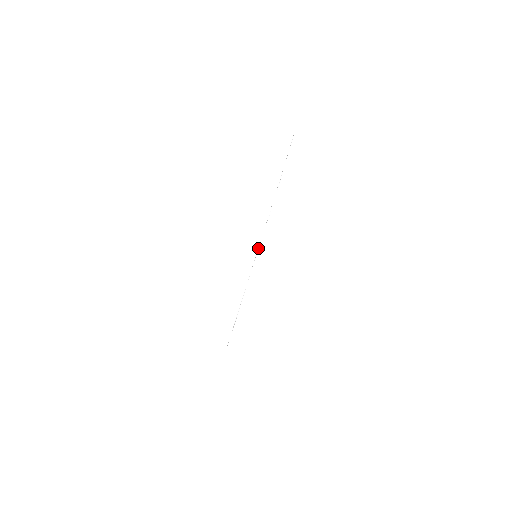
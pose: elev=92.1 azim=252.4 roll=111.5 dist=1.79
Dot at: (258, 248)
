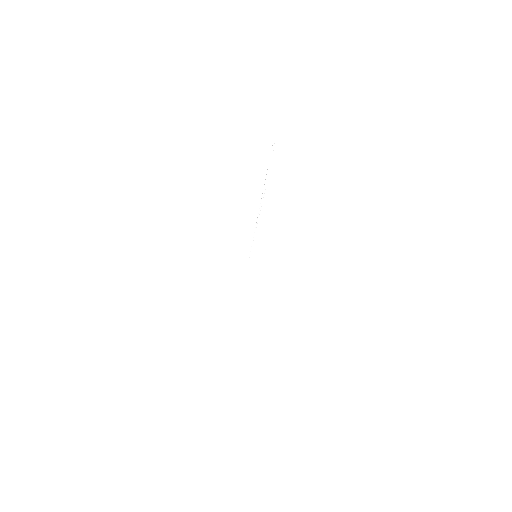
Dot at: occluded
